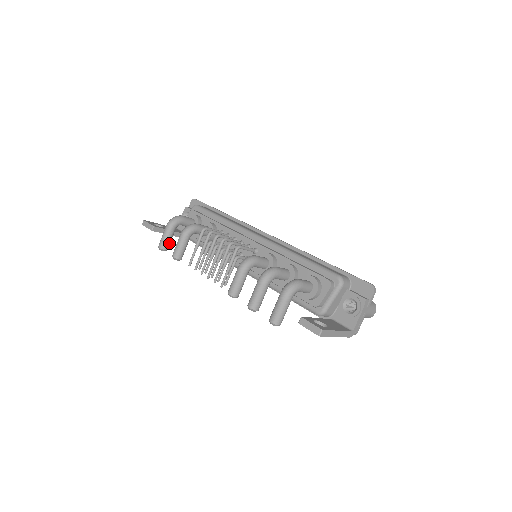
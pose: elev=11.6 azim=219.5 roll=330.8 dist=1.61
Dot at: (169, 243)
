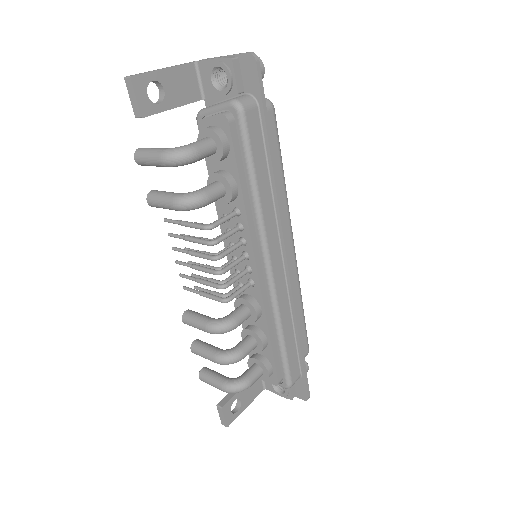
Dot at: occluded
